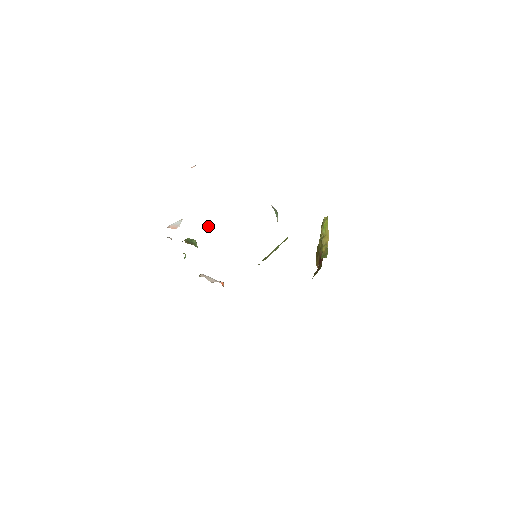
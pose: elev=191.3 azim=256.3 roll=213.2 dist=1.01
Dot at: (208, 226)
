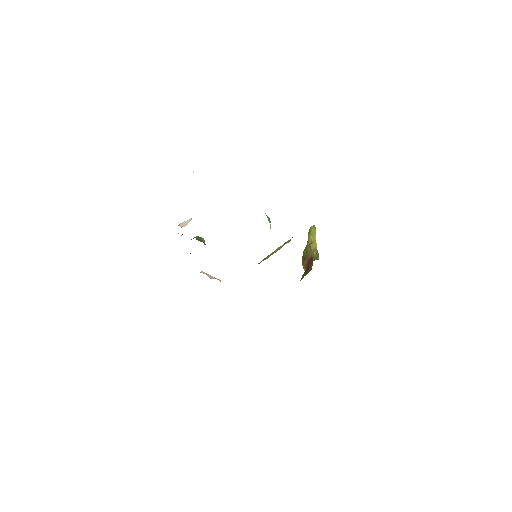
Dot at: occluded
